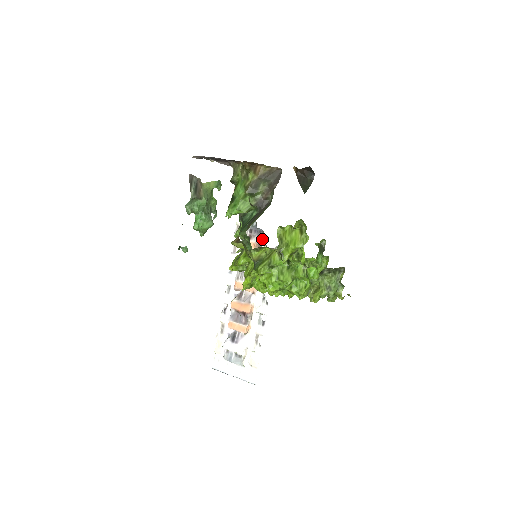
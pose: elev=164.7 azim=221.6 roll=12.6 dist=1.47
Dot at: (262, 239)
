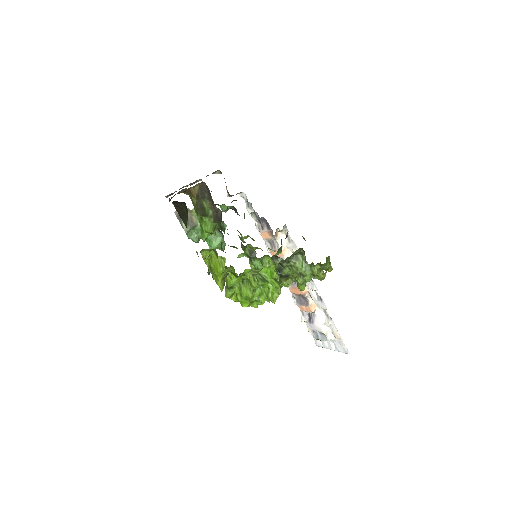
Dot at: (269, 226)
